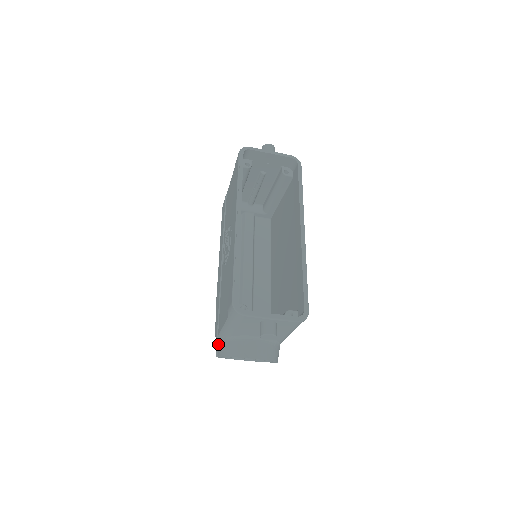
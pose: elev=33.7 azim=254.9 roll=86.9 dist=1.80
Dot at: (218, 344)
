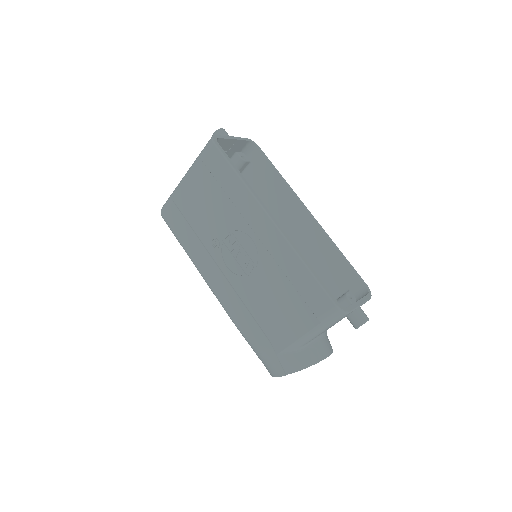
Dot at: (283, 362)
